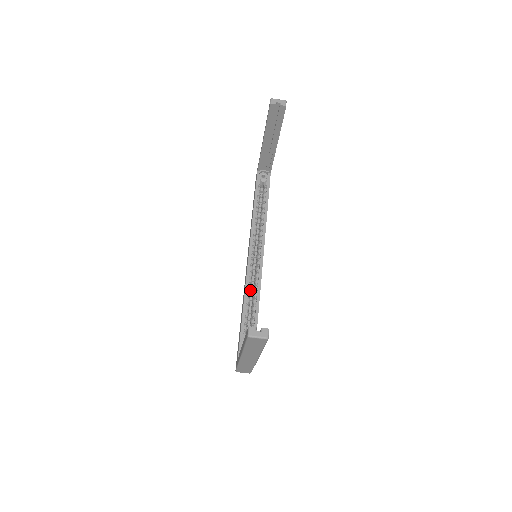
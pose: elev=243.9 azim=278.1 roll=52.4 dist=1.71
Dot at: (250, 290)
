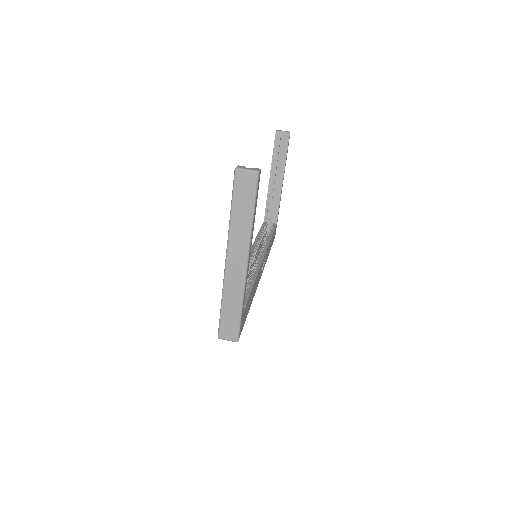
Dot at: occluded
